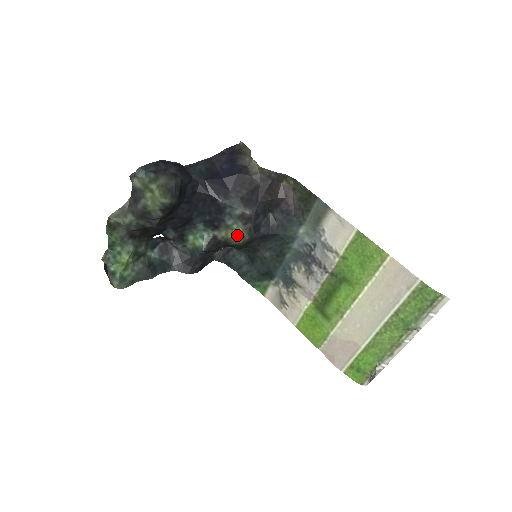
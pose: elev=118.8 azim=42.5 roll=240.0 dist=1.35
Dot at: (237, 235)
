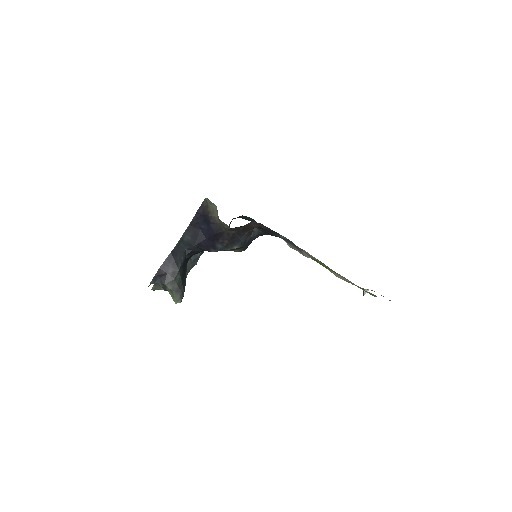
Dot at: occluded
